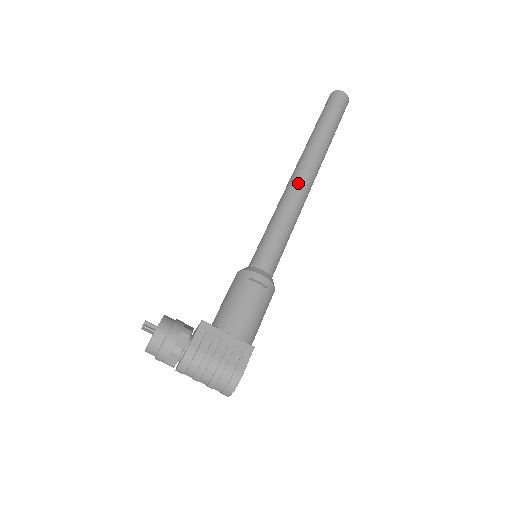
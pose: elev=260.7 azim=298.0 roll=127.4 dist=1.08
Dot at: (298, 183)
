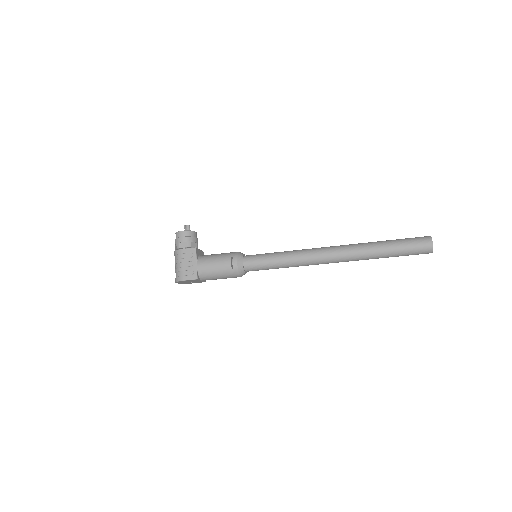
Dot at: (318, 252)
